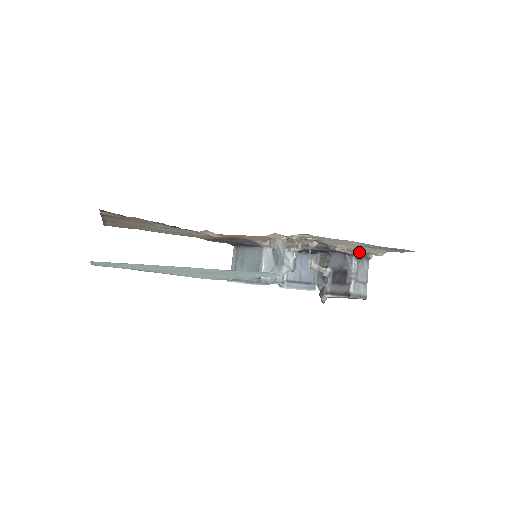
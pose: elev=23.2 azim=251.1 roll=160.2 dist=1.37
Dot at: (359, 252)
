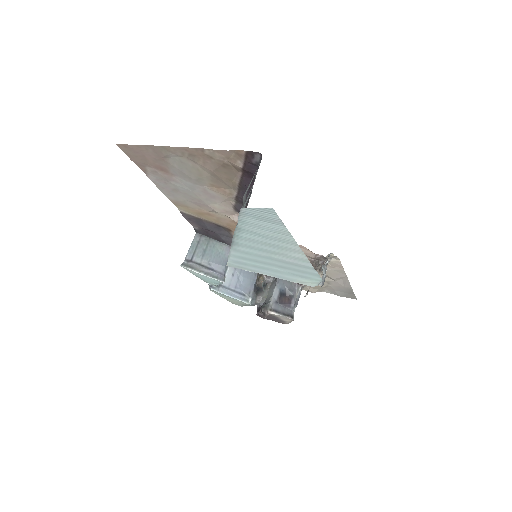
Dot at: occluded
